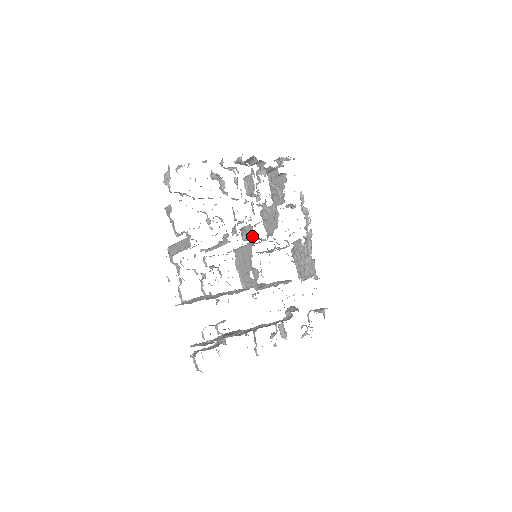
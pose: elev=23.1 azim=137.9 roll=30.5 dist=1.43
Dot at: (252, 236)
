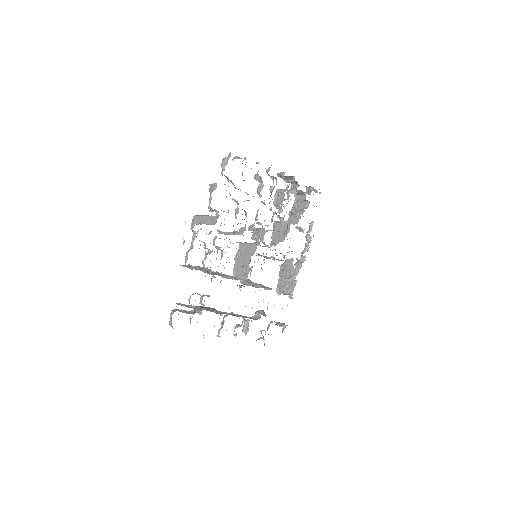
Dot at: (261, 239)
